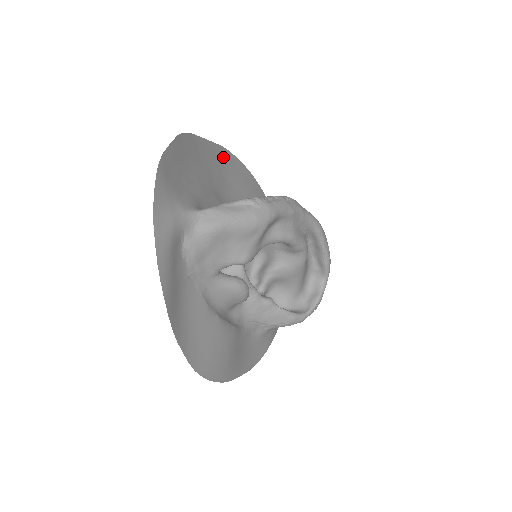
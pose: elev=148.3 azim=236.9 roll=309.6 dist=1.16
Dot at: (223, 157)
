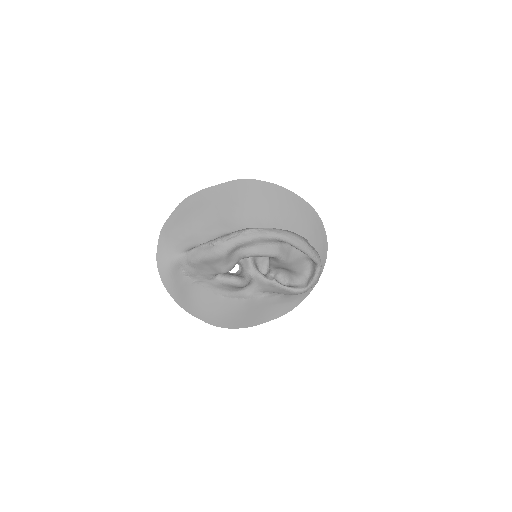
Dot at: (236, 188)
